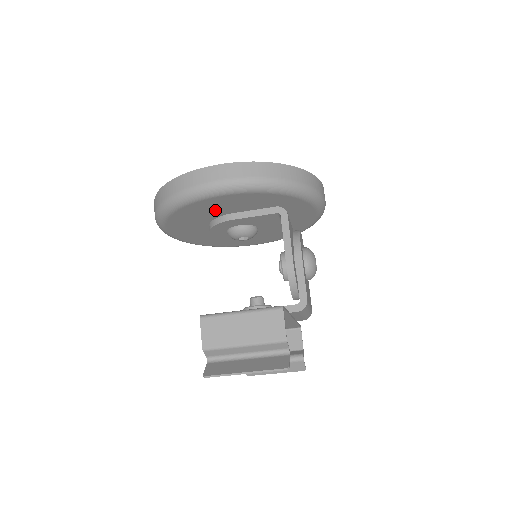
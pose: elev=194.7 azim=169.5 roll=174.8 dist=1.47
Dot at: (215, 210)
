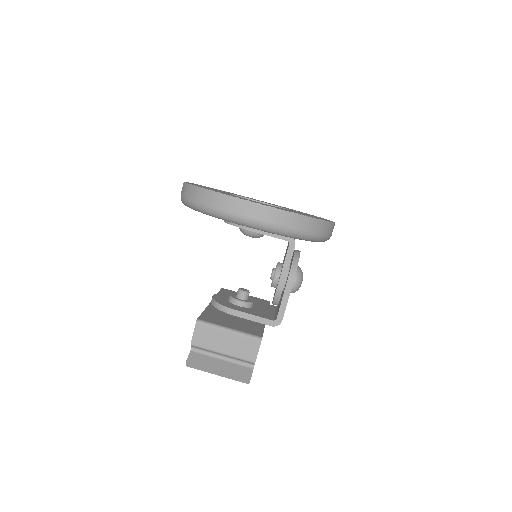
Dot at: occluded
